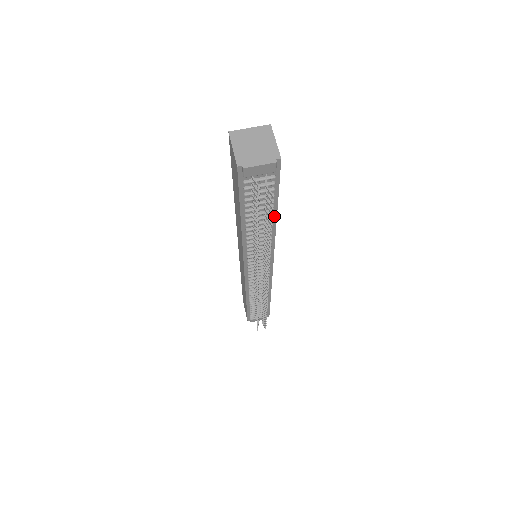
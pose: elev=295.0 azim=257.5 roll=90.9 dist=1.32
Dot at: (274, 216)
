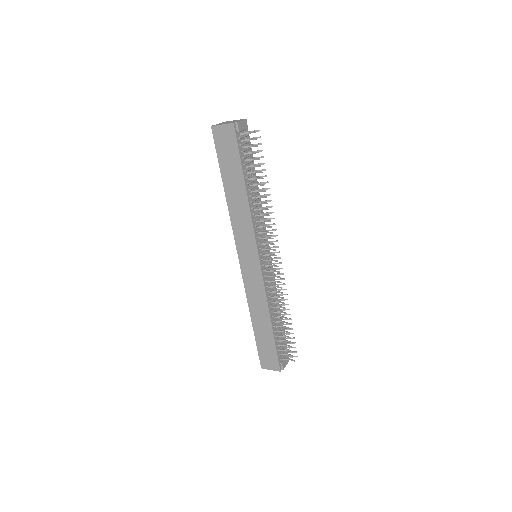
Dot at: (256, 181)
